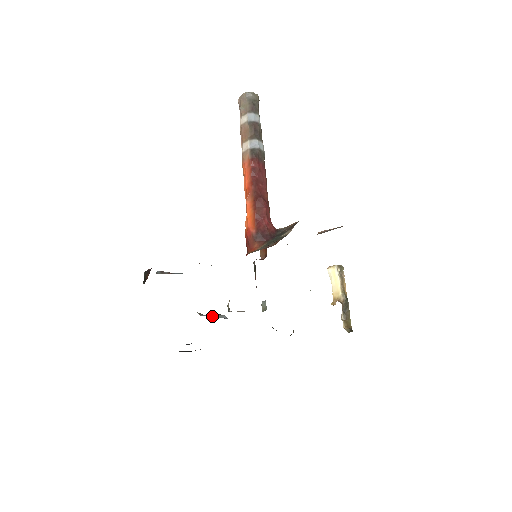
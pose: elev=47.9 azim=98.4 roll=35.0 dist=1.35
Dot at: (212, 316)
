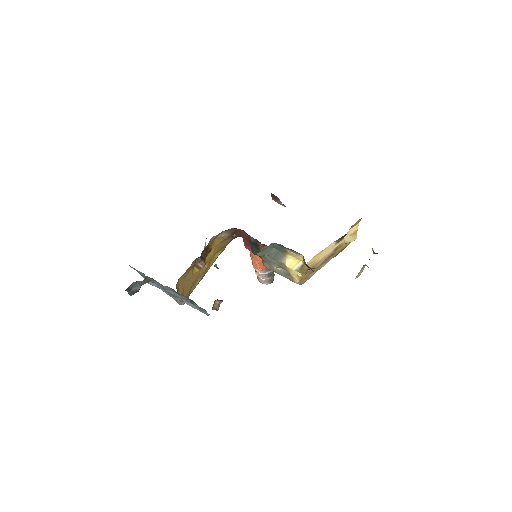
Dot at: occluded
